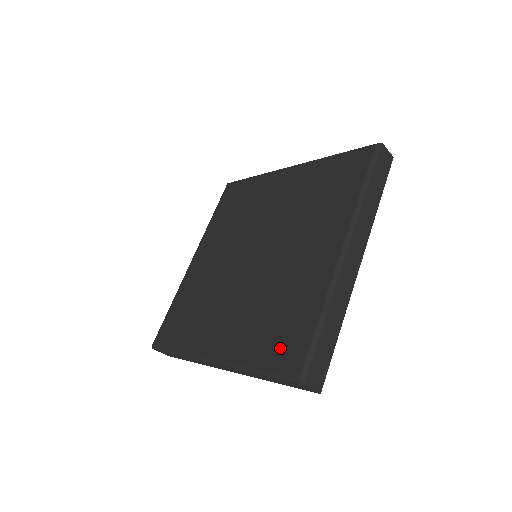
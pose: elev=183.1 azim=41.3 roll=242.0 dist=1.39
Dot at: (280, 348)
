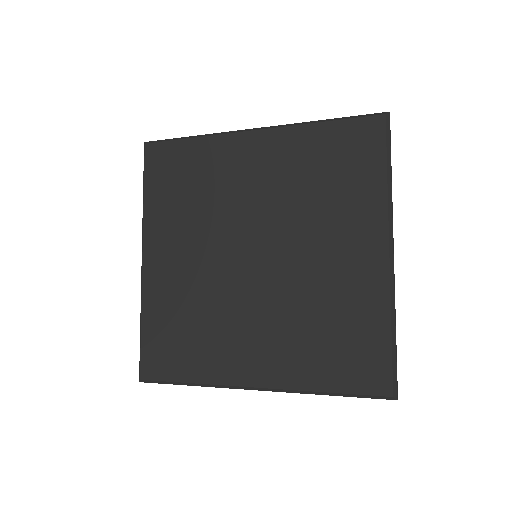
Dot at: (354, 368)
